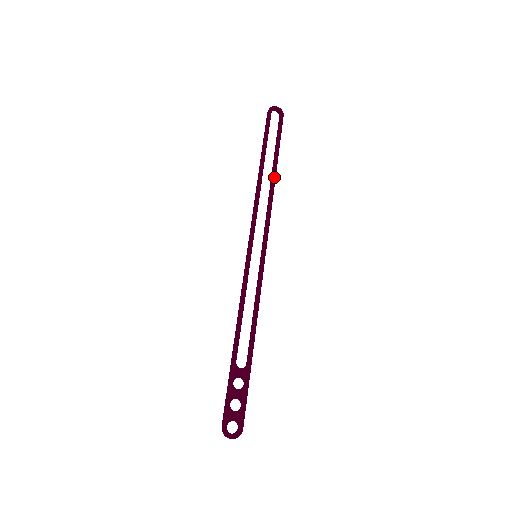
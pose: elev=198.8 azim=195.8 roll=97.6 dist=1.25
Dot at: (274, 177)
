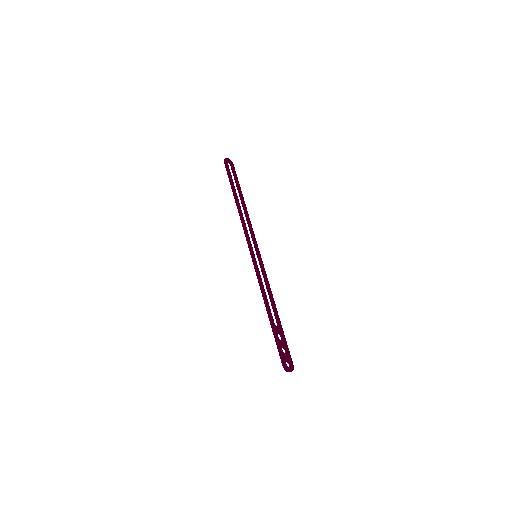
Dot at: (245, 205)
